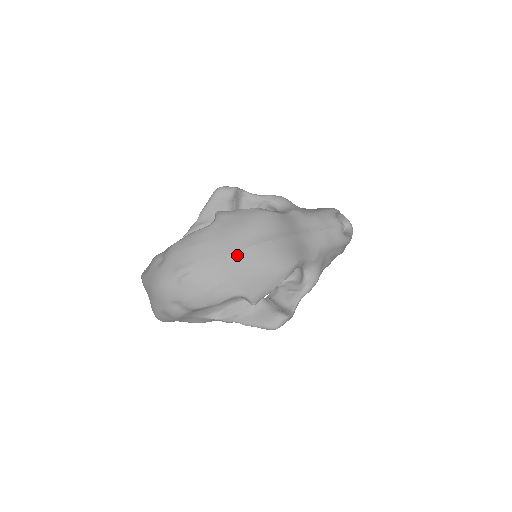
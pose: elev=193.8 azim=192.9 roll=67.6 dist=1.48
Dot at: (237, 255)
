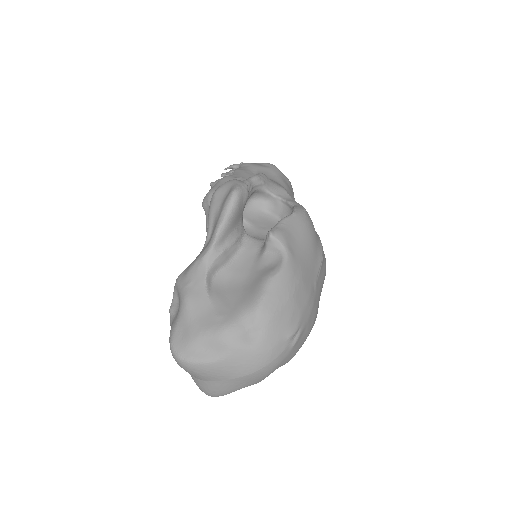
Dot at: (318, 280)
